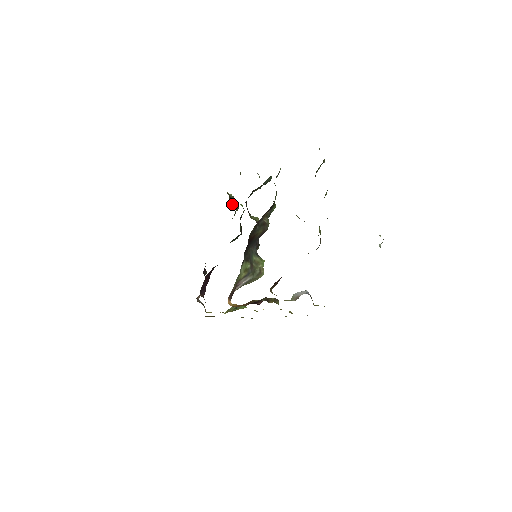
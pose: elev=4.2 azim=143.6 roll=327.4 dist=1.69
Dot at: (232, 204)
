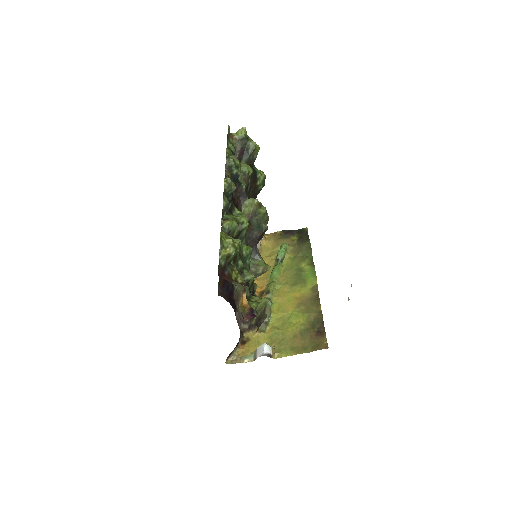
Dot at: (241, 155)
